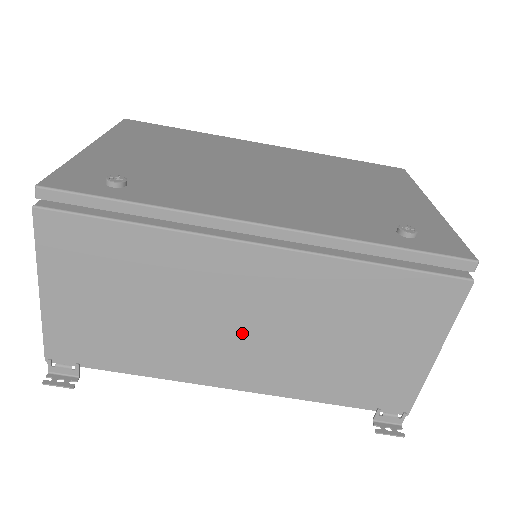
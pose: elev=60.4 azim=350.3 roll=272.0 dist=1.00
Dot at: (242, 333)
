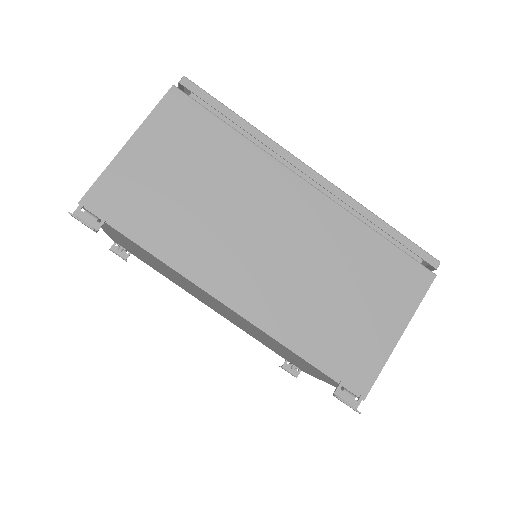
Dot at: (263, 249)
